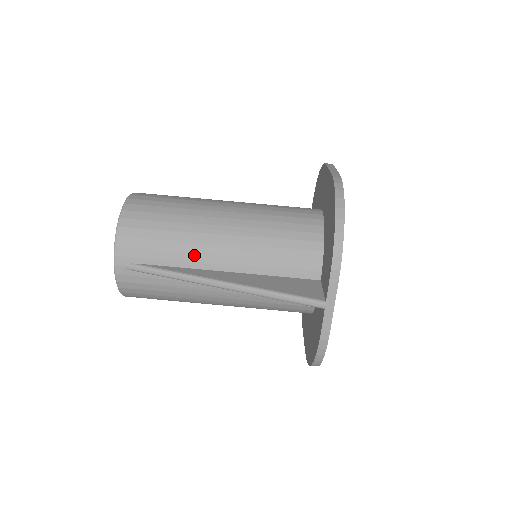
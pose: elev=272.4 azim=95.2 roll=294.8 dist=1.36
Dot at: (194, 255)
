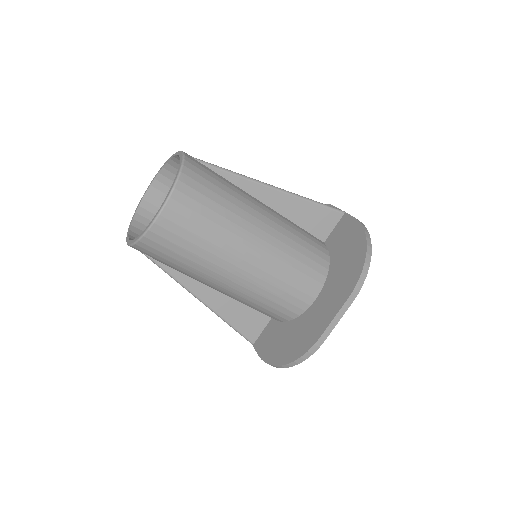
Dot at: occluded
